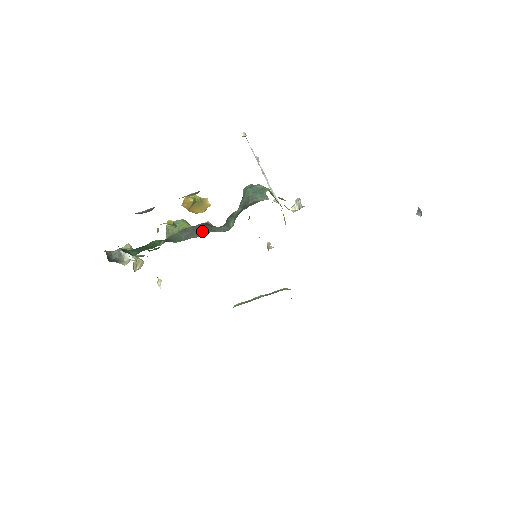
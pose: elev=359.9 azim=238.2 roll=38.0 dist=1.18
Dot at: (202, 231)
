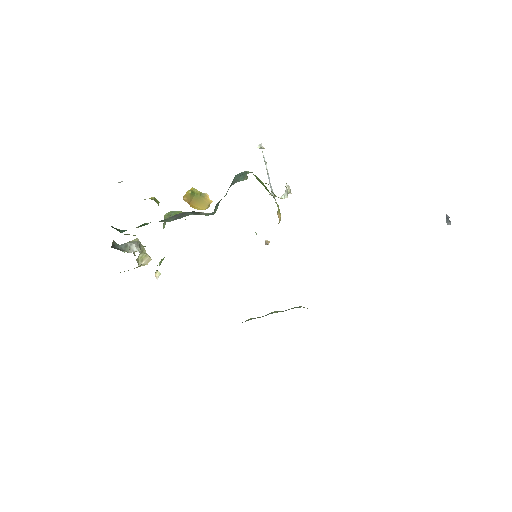
Dot at: occluded
